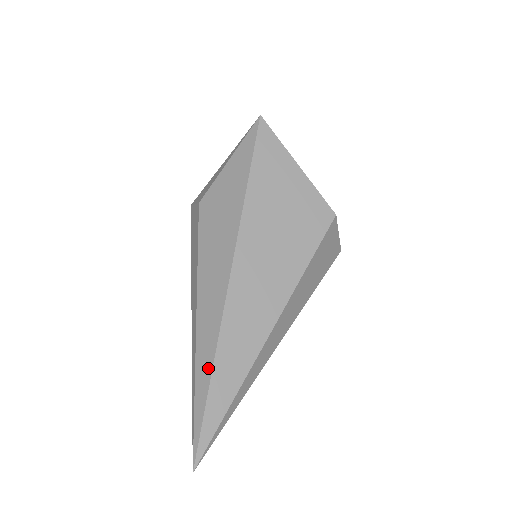
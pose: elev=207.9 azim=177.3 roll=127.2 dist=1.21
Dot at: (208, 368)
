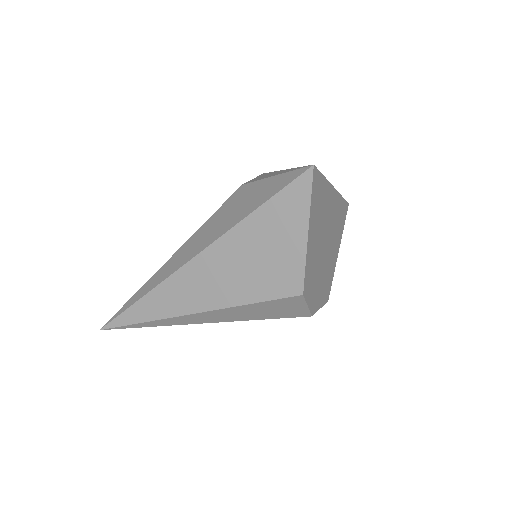
Dot at: (143, 293)
